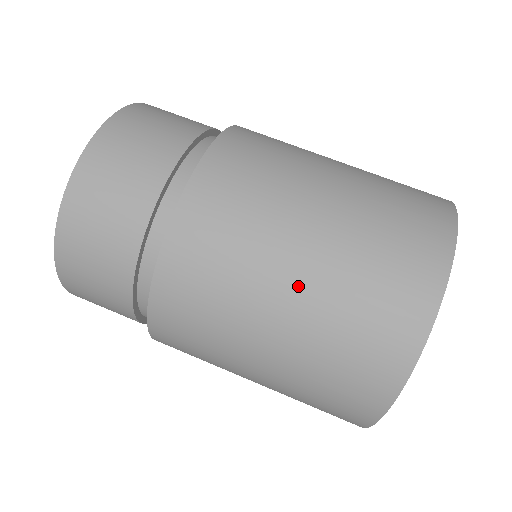
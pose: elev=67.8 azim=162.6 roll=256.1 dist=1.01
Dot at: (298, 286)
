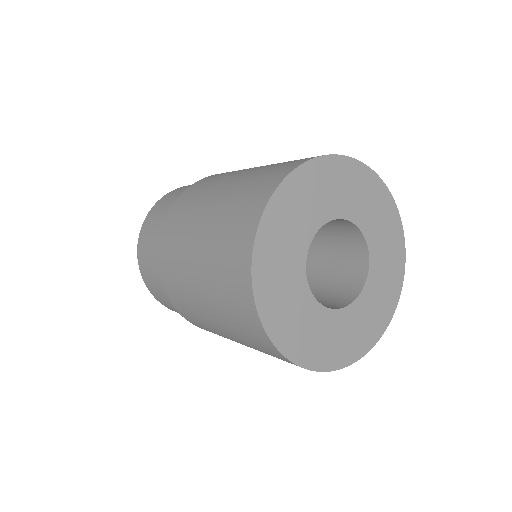
Dot at: (253, 169)
